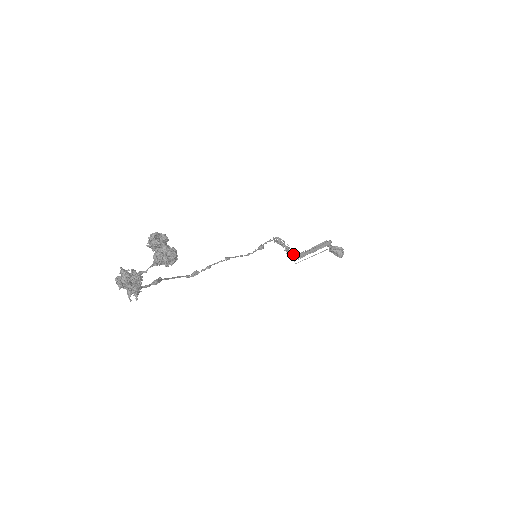
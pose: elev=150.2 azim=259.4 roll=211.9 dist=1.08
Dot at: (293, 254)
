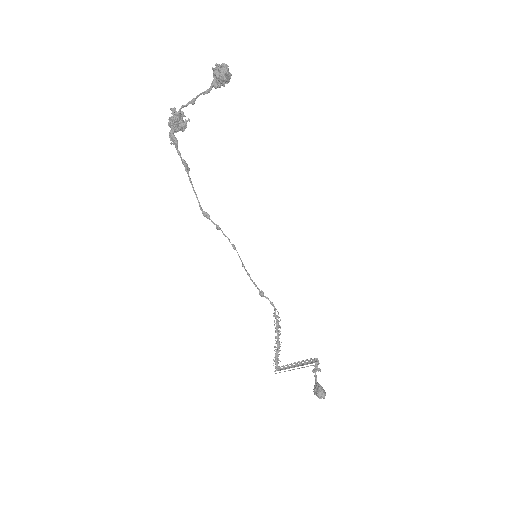
Dot at: occluded
